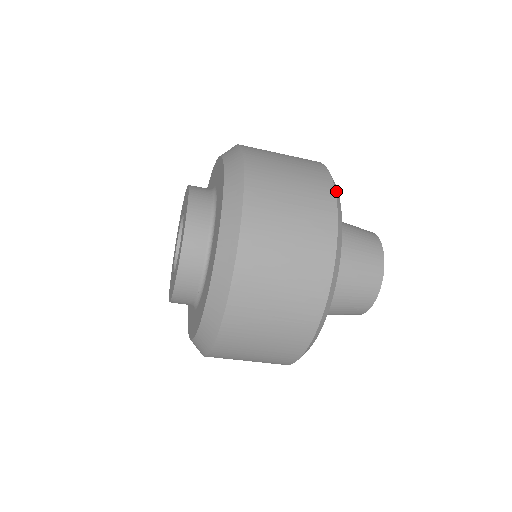
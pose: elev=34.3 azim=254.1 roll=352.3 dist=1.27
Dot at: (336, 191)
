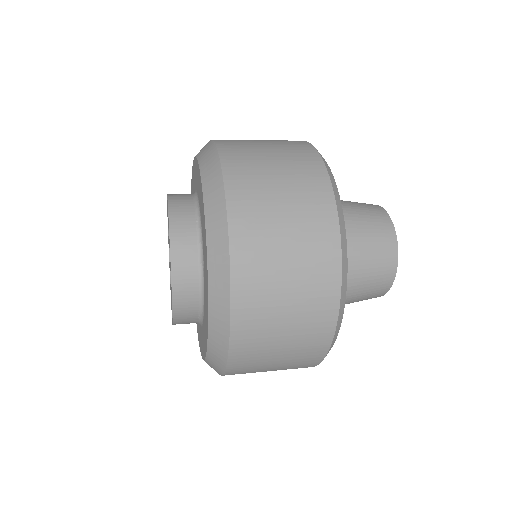
Dot at: occluded
